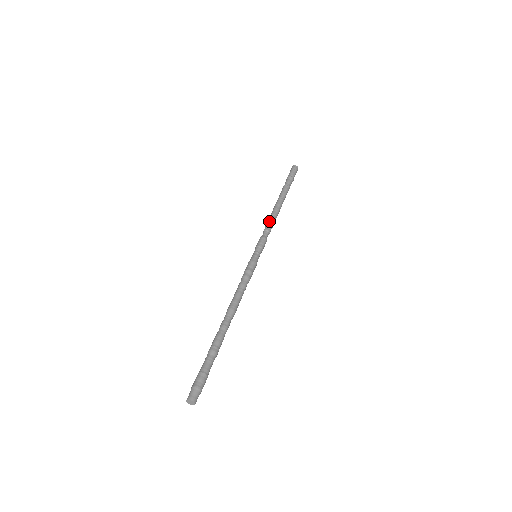
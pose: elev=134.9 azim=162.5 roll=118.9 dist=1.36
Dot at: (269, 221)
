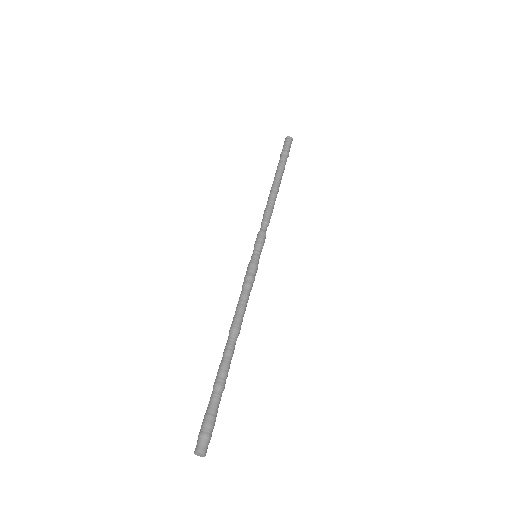
Dot at: (267, 210)
